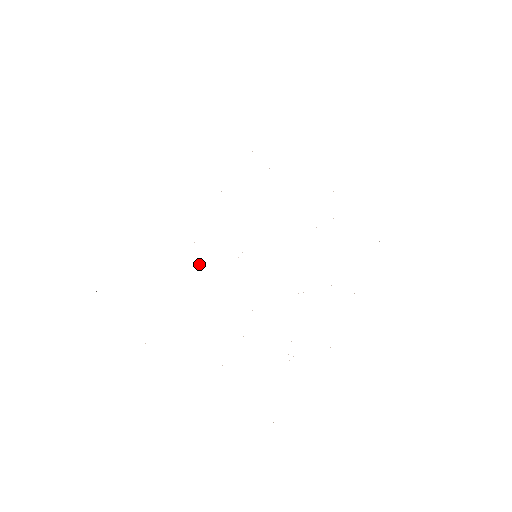
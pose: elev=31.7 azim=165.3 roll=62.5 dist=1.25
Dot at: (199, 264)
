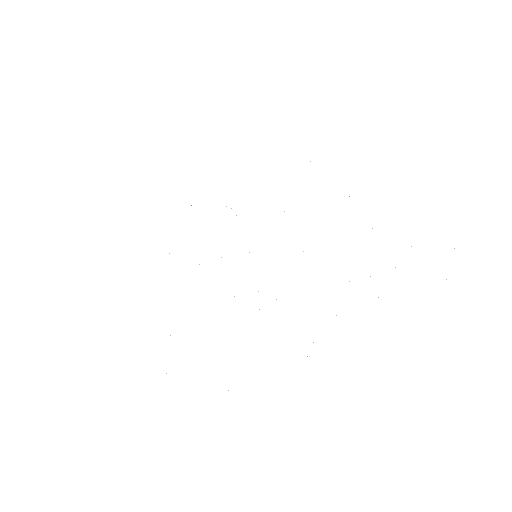
Dot at: occluded
